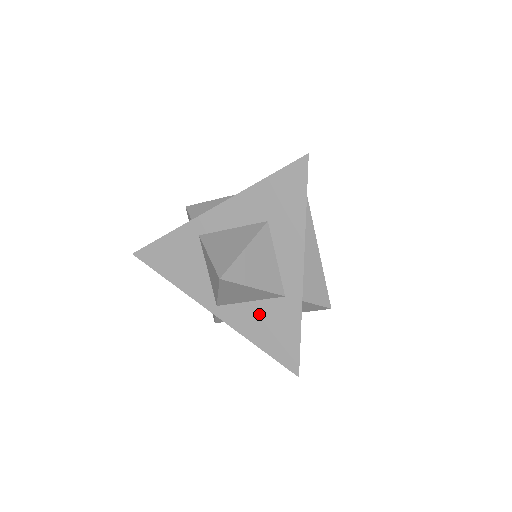
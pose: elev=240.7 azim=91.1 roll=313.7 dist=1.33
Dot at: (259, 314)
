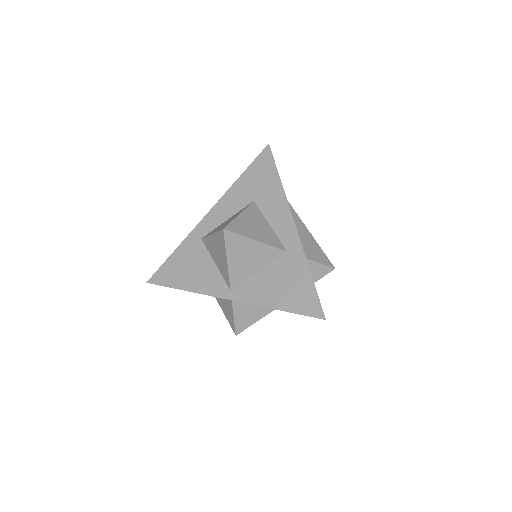
Dot at: (270, 278)
